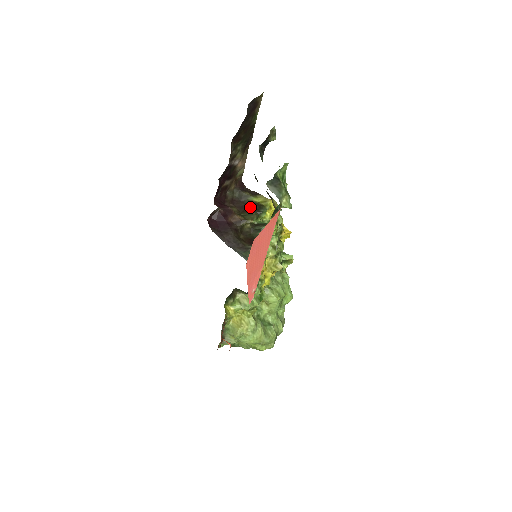
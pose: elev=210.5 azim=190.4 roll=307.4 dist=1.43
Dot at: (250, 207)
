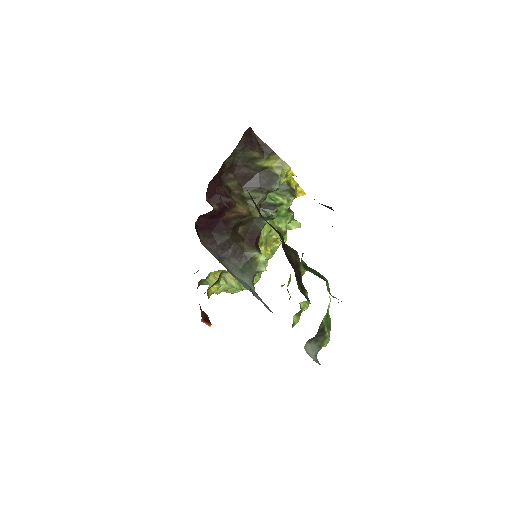
Dot at: (257, 178)
